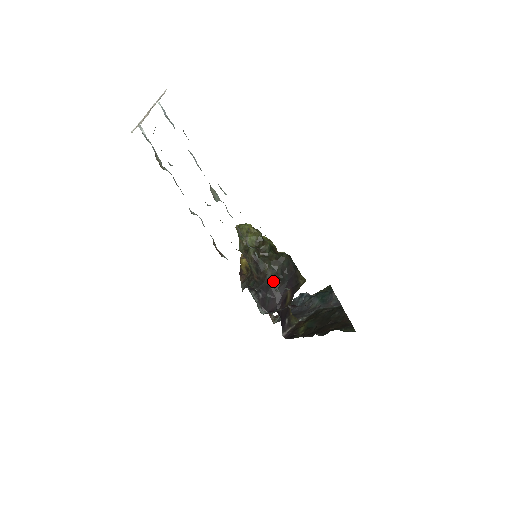
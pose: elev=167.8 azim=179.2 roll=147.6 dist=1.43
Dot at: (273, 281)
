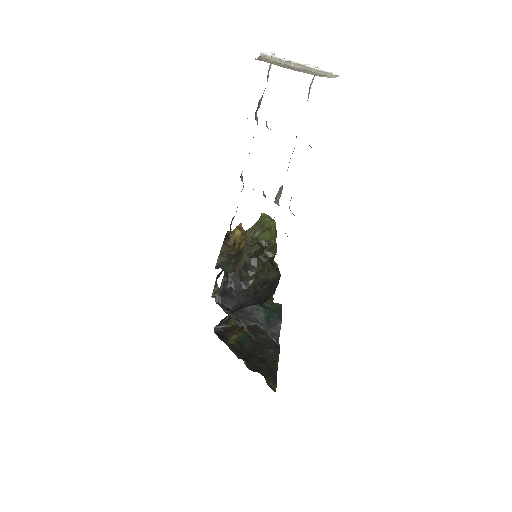
Dot at: (249, 287)
